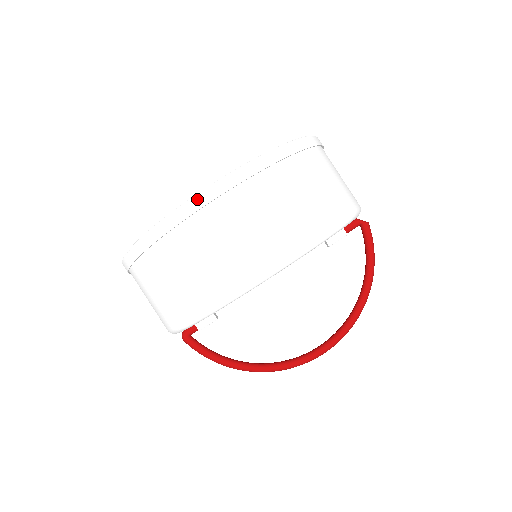
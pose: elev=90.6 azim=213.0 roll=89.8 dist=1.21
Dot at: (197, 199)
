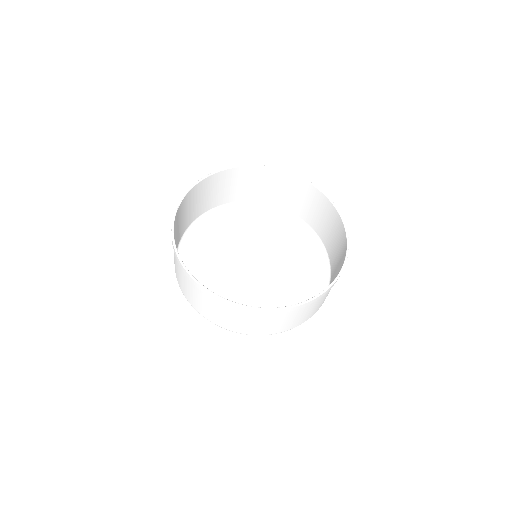
Dot at: (281, 310)
